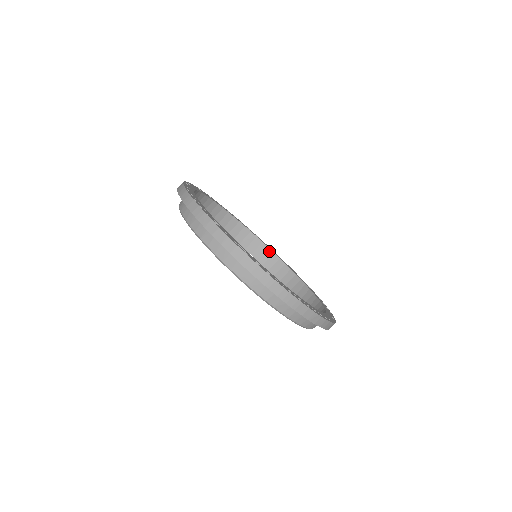
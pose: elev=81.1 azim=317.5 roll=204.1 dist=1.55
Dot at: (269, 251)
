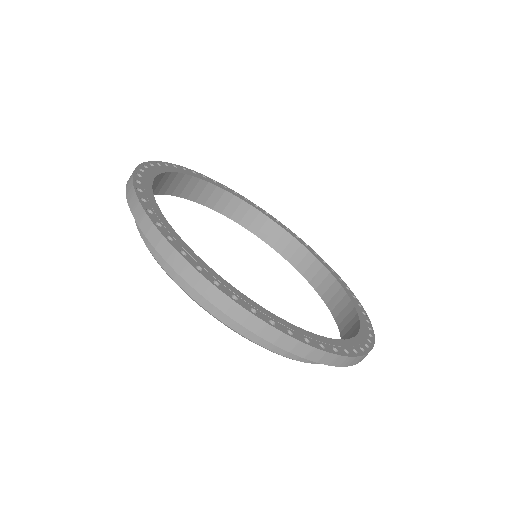
Dot at: (227, 195)
